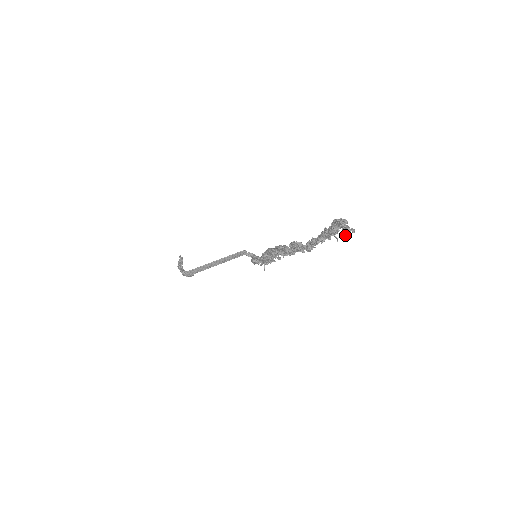
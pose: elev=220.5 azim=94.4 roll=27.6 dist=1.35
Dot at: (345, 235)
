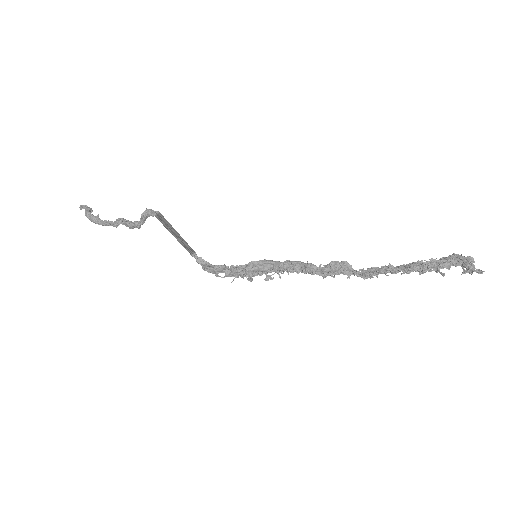
Dot at: (462, 273)
